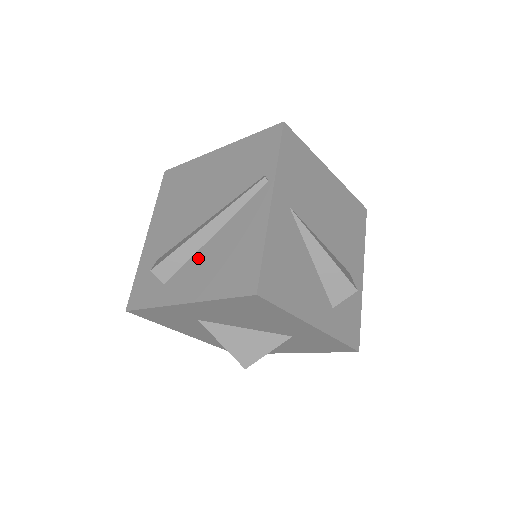
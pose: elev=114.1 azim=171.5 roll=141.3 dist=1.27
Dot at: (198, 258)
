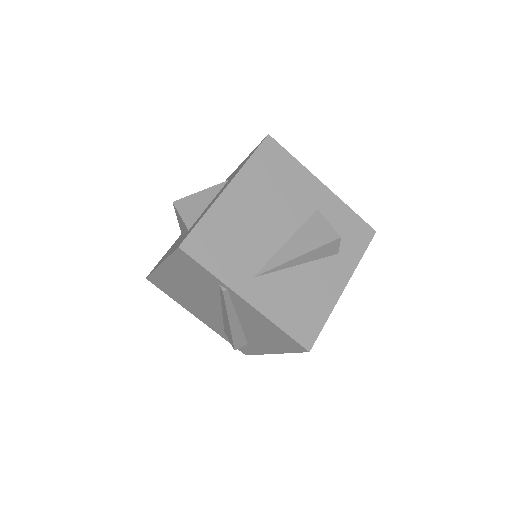
Dot at: (248, 332)
